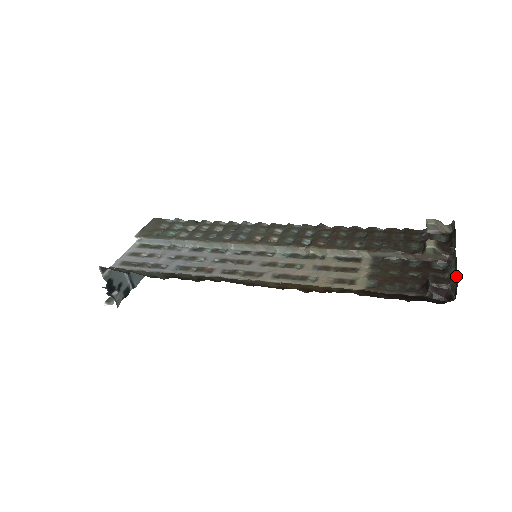
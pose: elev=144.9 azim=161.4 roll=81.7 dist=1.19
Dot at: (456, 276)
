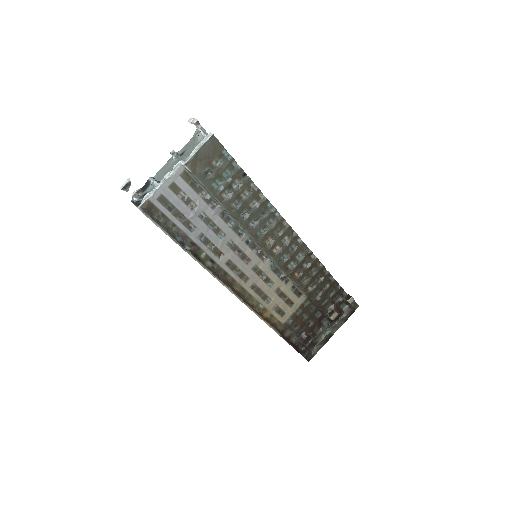
Dot at: (317, 351)
